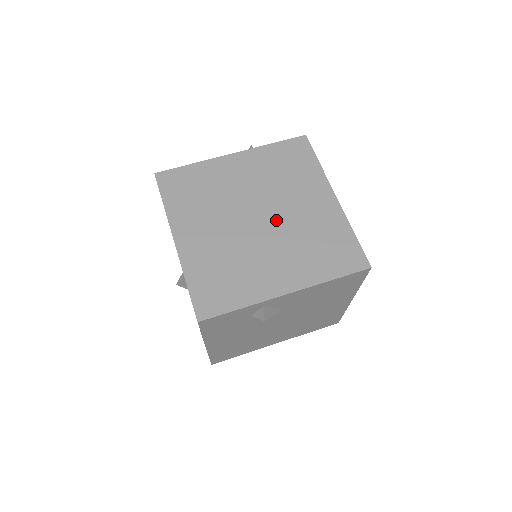
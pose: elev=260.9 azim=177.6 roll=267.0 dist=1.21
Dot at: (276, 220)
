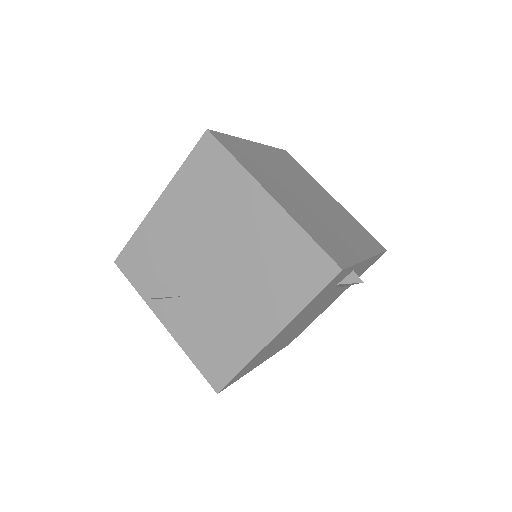
Dot at: (319, 202)
